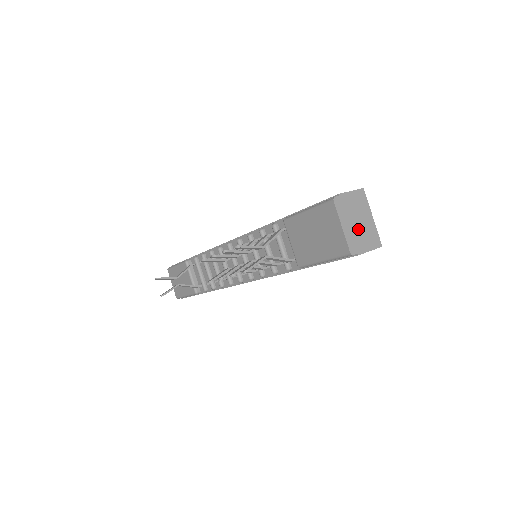
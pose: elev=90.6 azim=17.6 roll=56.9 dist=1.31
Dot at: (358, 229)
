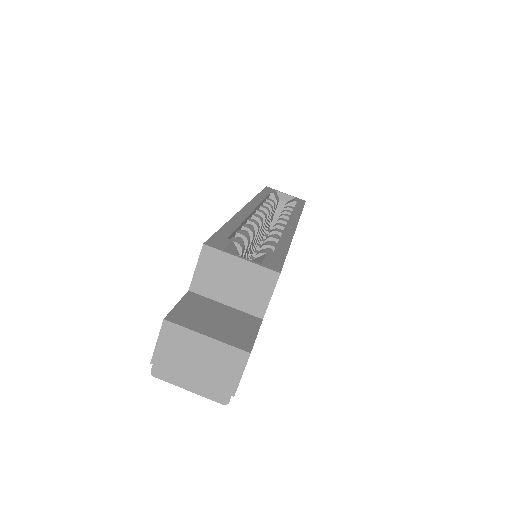
Dot at: (206, 371)
